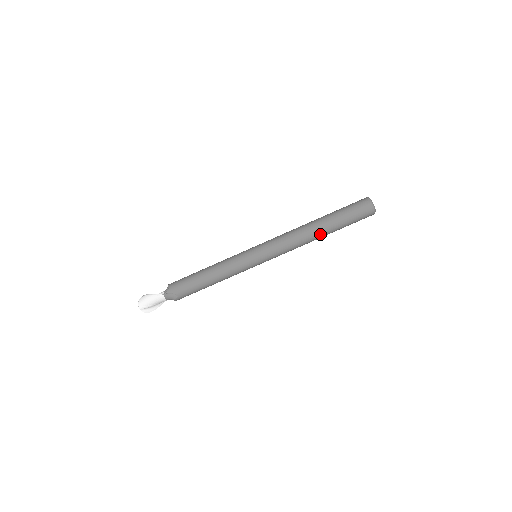
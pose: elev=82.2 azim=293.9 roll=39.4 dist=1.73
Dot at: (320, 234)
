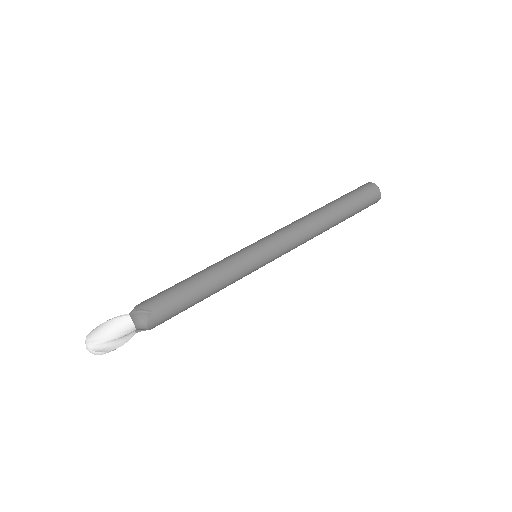
Dot at: (329, 217)
